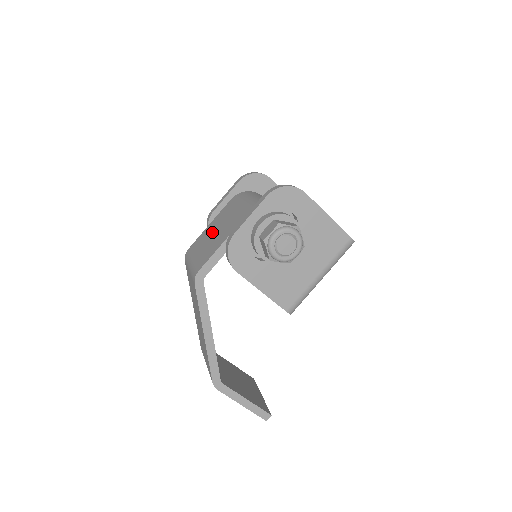
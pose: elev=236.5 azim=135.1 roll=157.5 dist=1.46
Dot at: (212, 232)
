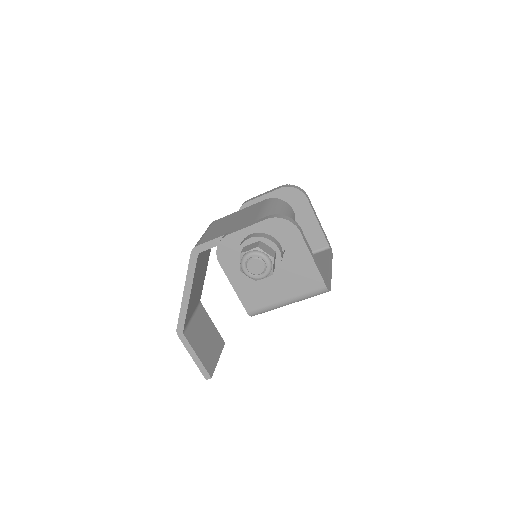
Dot at: (232, 219)
